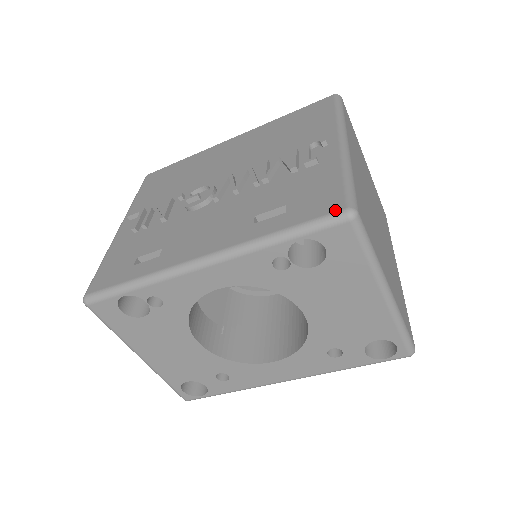
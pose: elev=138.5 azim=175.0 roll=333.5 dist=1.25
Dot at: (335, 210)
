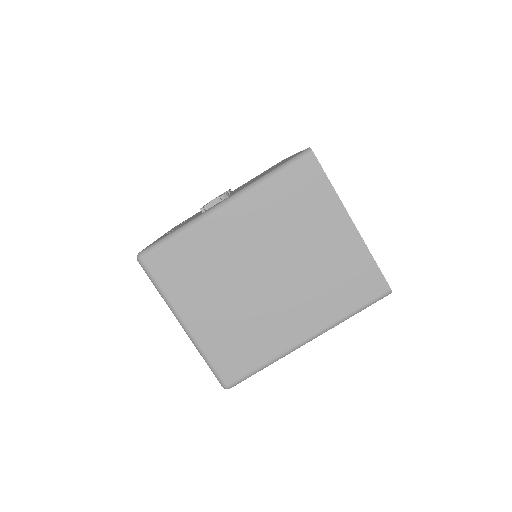
Dot at: occluded
